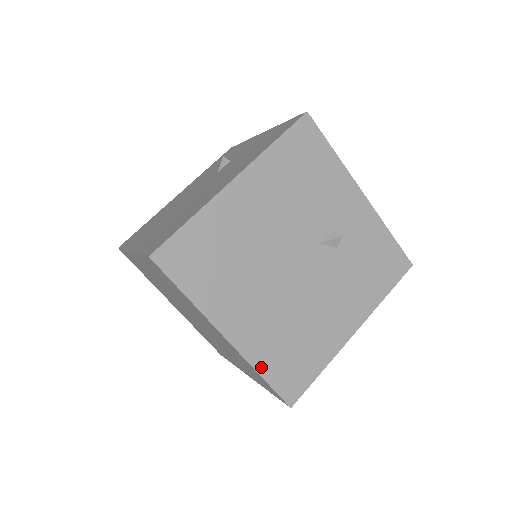
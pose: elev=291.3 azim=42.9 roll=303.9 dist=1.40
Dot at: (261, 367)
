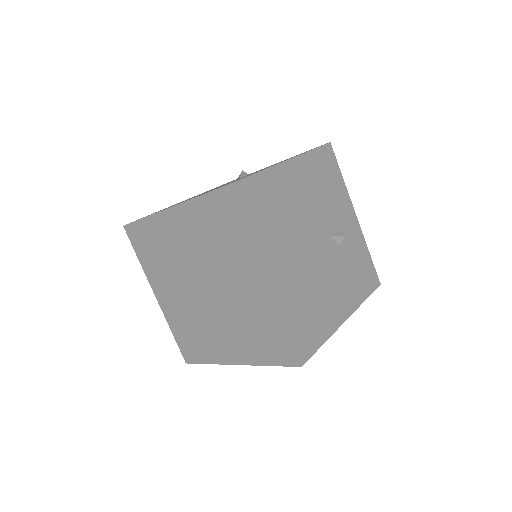
Dot at: (286, 318)
